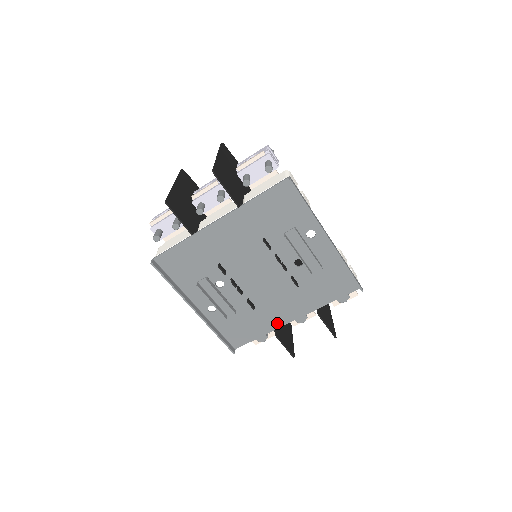
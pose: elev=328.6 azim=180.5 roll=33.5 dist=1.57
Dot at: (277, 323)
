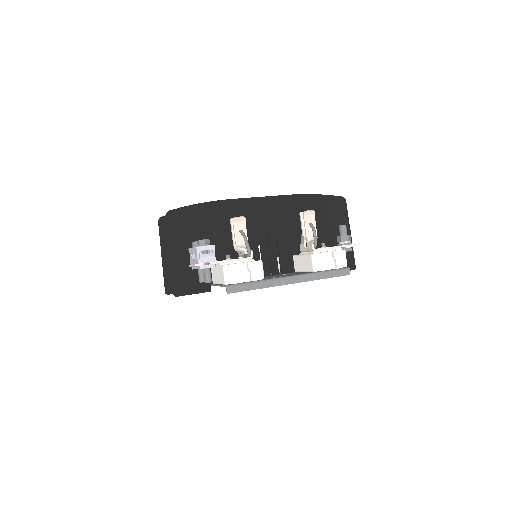
Dot at: occluded
